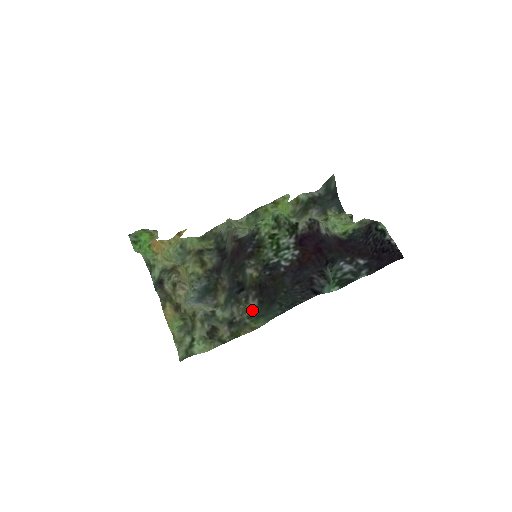
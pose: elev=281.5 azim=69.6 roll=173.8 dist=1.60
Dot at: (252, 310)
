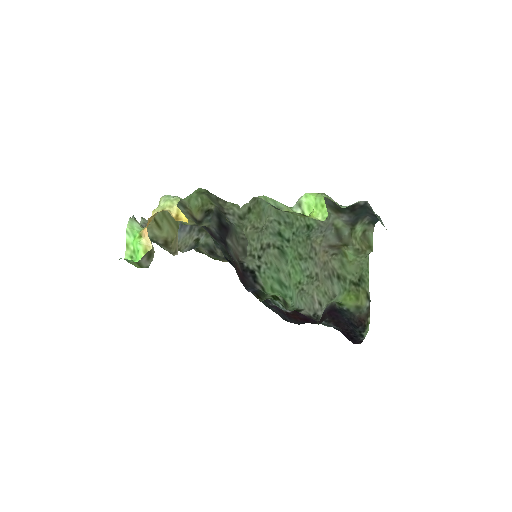
Dot at: occluded
